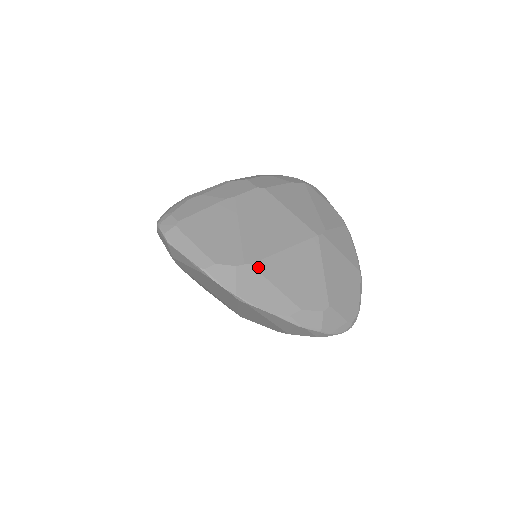
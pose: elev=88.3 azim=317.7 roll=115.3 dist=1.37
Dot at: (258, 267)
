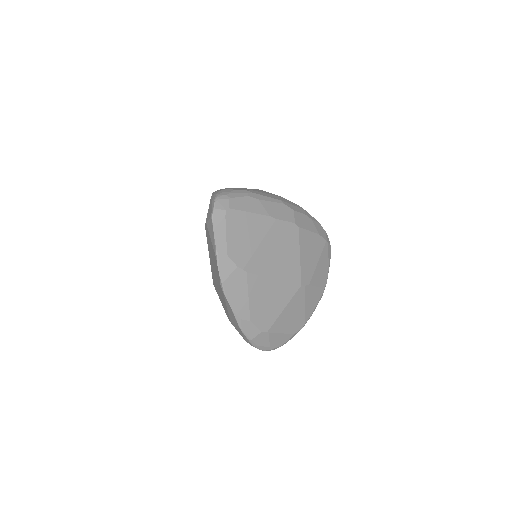
Dot at: (249, 277)
